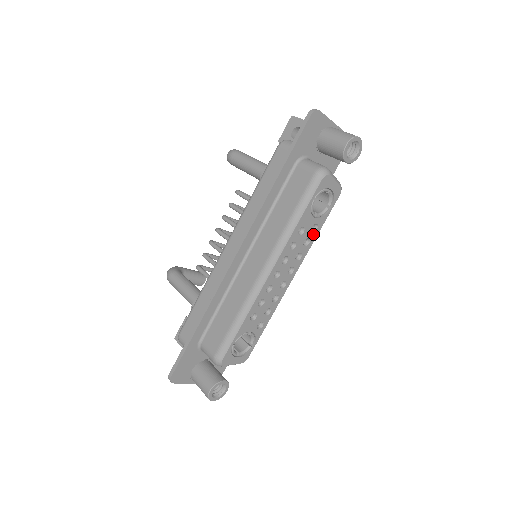
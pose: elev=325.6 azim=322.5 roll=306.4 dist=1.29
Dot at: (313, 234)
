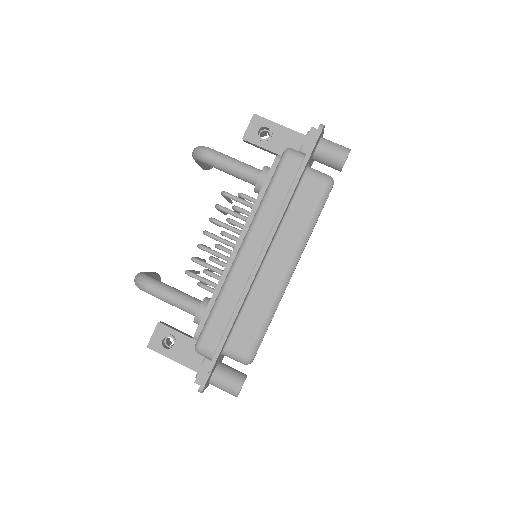
Dot at: occluded
